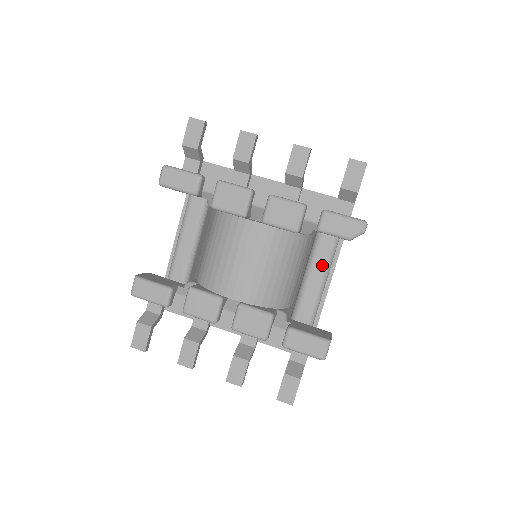
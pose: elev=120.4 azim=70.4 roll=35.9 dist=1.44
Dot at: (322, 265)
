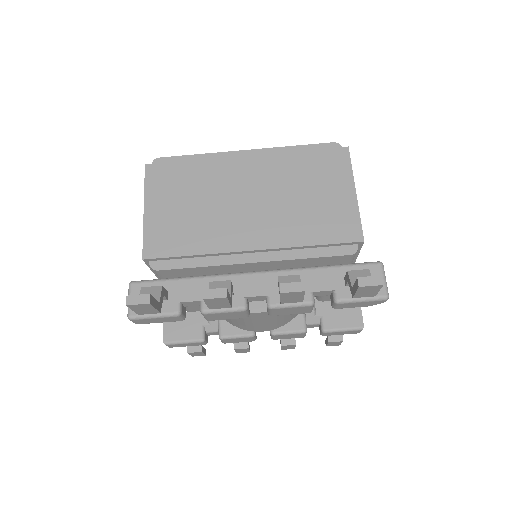
Dot at: occluded
